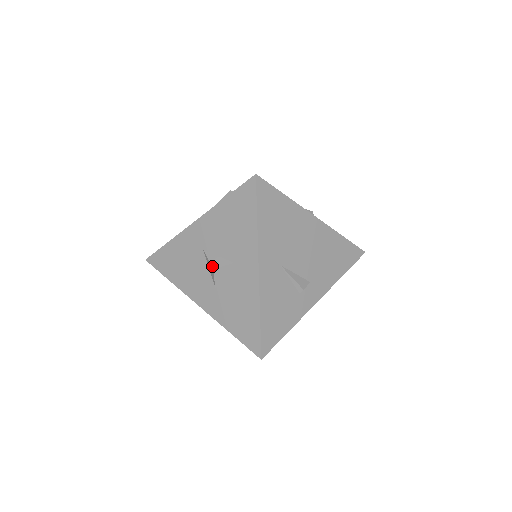
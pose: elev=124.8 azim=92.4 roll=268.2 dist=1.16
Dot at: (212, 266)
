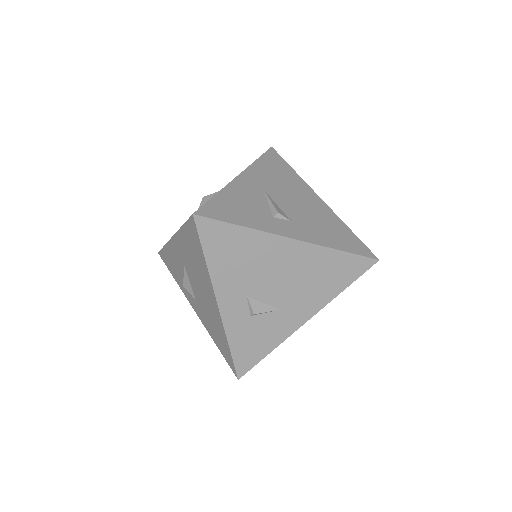
Dot at: (204, 198)
